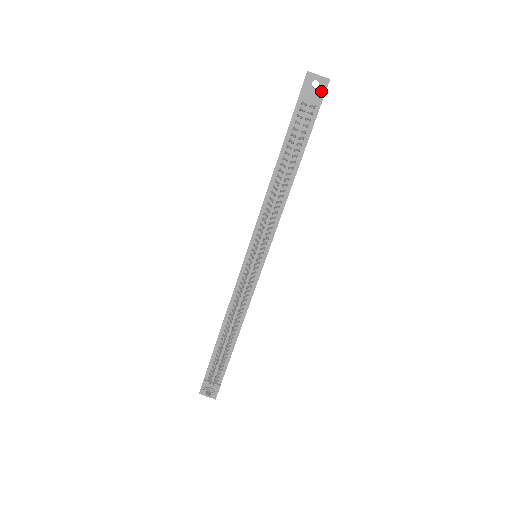
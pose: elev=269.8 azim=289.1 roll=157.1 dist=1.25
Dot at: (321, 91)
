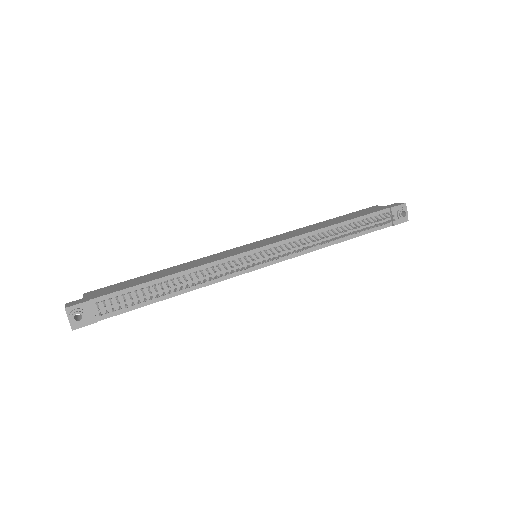
Dot at: (400, 220)
